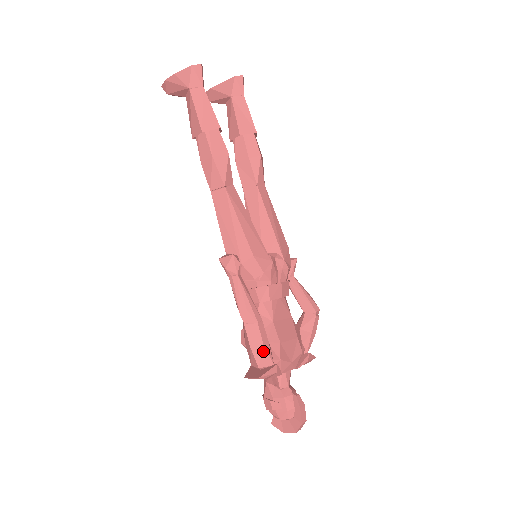
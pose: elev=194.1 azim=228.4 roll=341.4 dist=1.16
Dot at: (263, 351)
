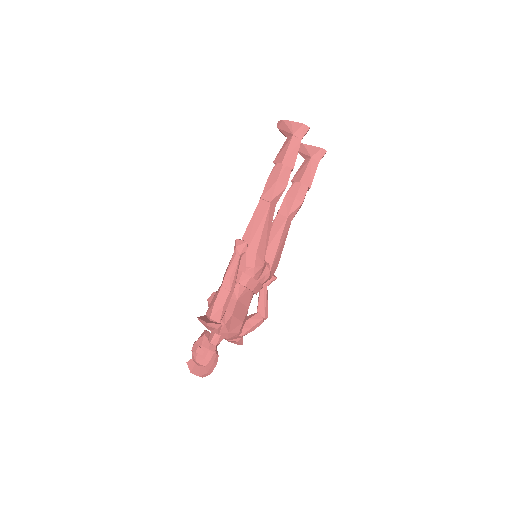
Dot at: (220, 310)
